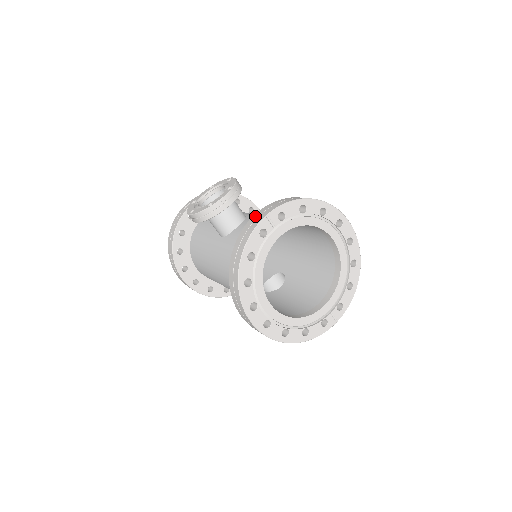
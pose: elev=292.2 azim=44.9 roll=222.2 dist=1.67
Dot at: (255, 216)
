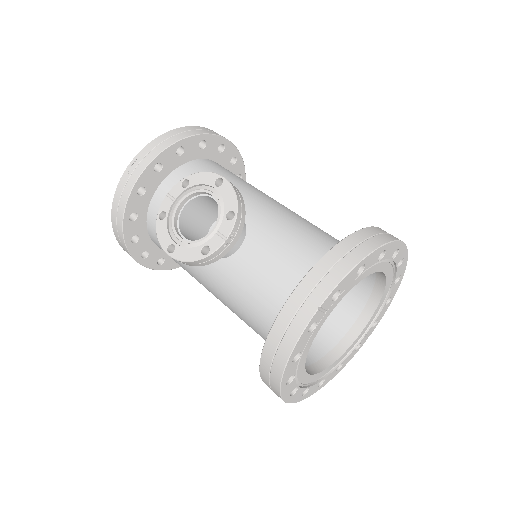
Dot at: (296, 298)
